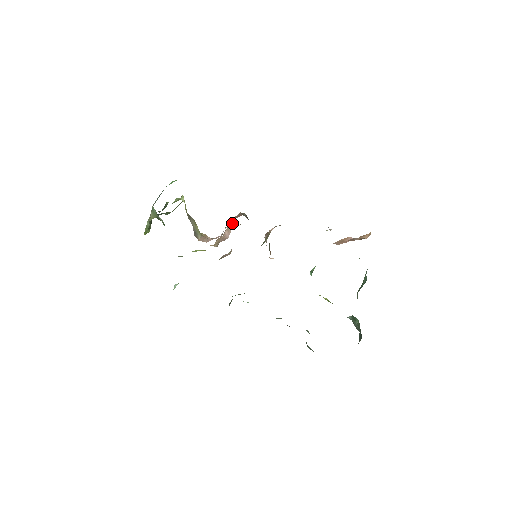
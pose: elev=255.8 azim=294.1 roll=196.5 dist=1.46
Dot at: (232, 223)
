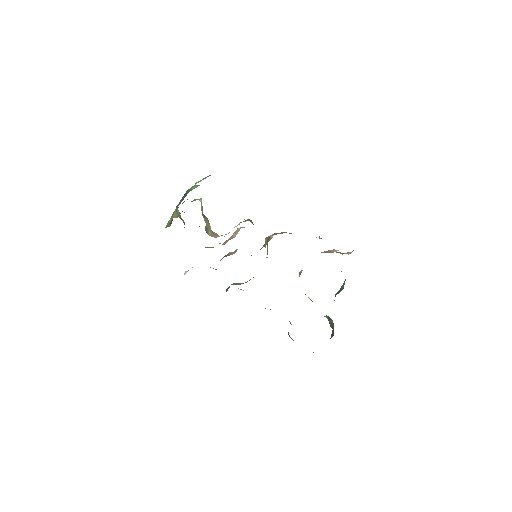
Dot at: occluded
